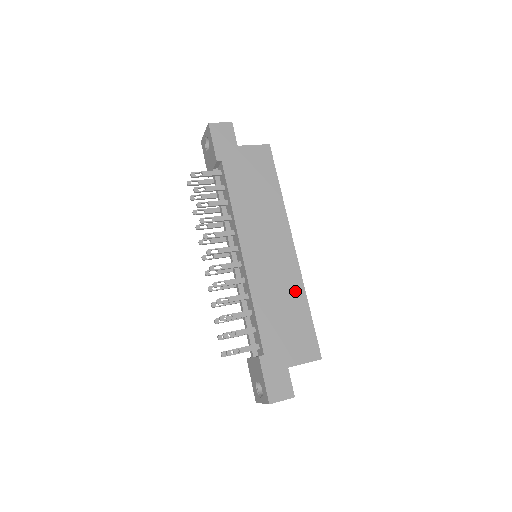
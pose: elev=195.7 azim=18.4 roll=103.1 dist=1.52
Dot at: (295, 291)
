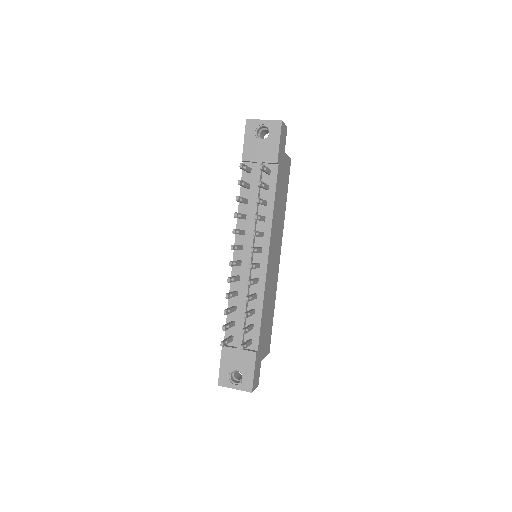
Dot at: (274, 296)
